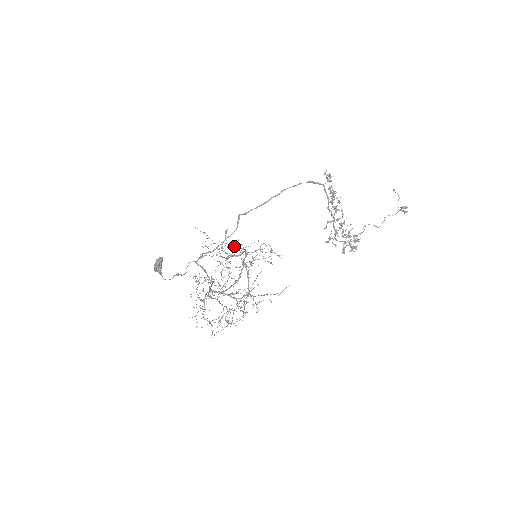
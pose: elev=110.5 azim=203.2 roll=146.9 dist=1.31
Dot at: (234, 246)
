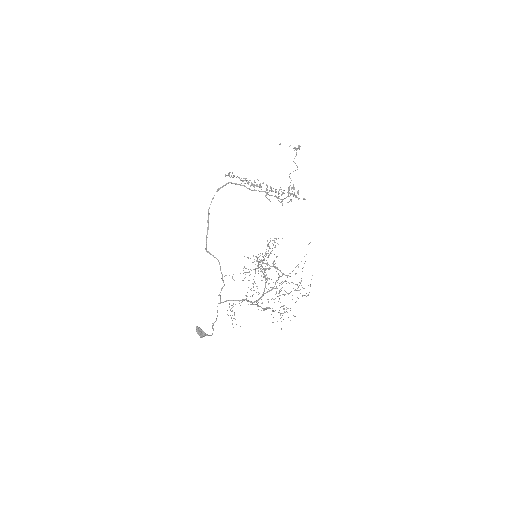
Dot at: occluded
